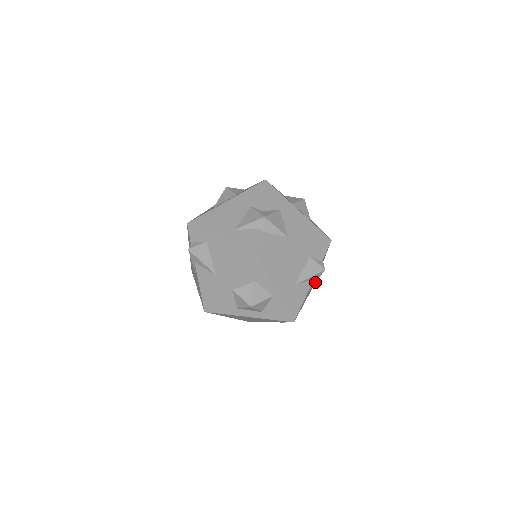
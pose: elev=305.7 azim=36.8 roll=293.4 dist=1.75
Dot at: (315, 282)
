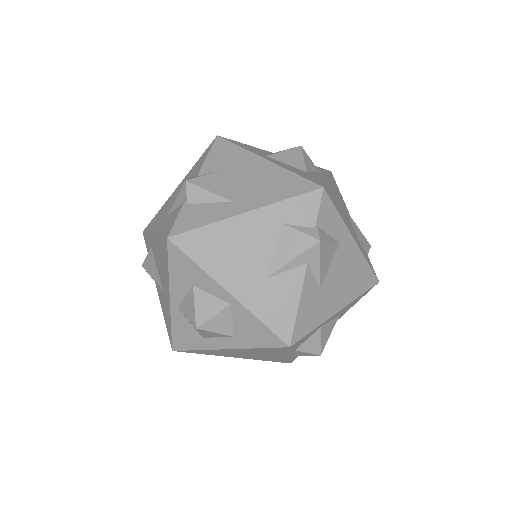
Dot at: (319, 269)
